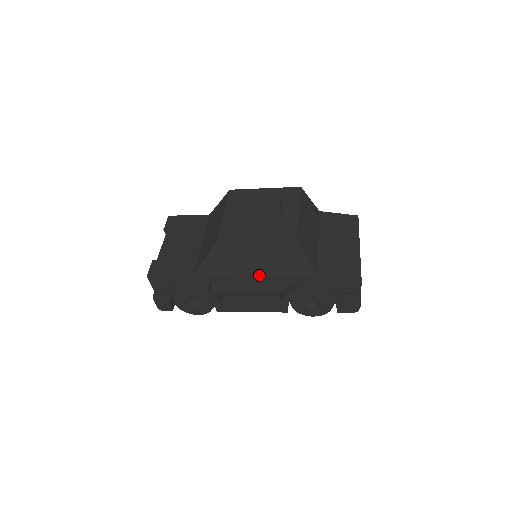
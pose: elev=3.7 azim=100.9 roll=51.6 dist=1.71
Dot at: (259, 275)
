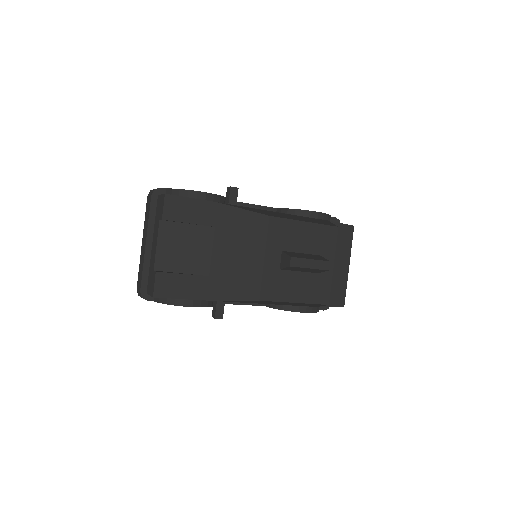
Dot at: occluded
